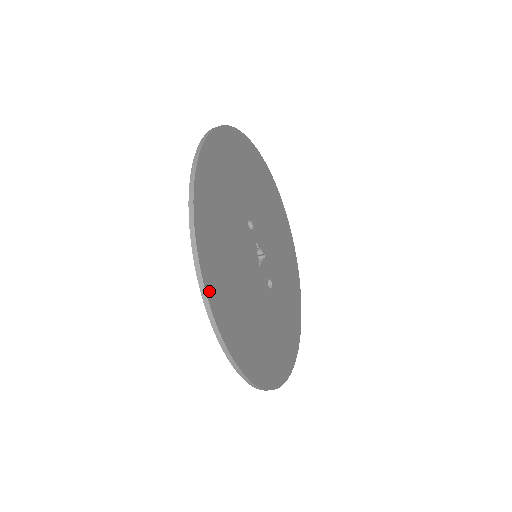
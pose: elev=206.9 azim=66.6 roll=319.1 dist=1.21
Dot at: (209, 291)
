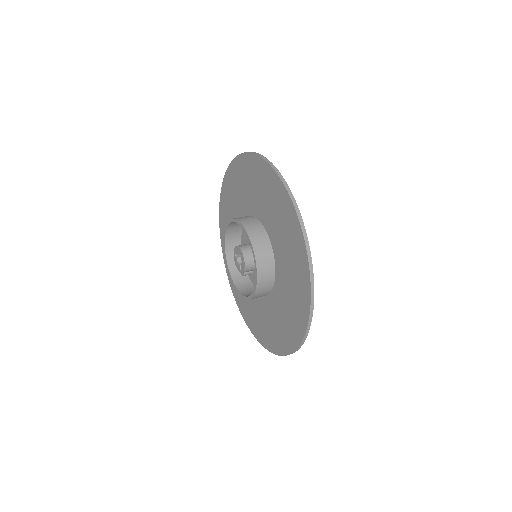
Dot at: occluded
